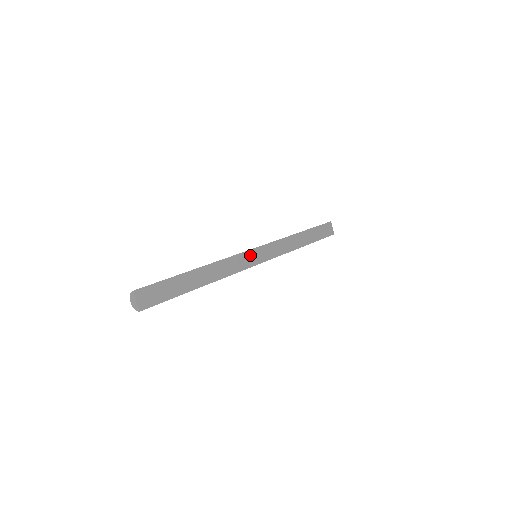
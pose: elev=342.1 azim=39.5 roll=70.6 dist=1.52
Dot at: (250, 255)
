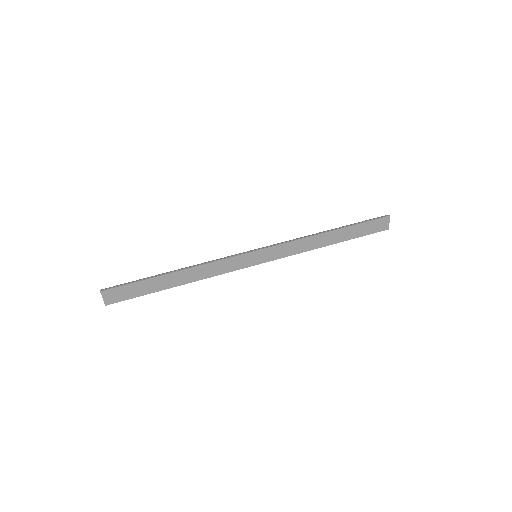
Dot at: (246, 258)
